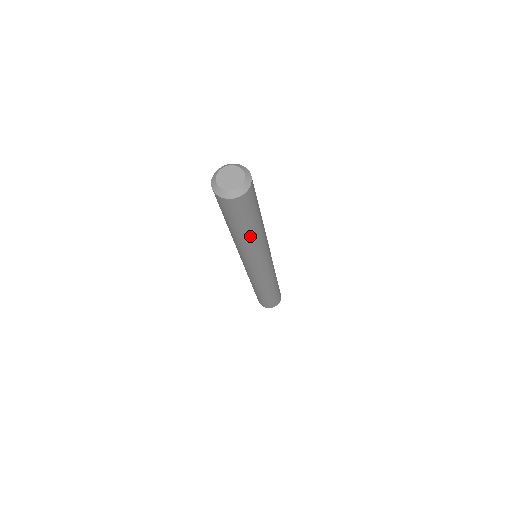
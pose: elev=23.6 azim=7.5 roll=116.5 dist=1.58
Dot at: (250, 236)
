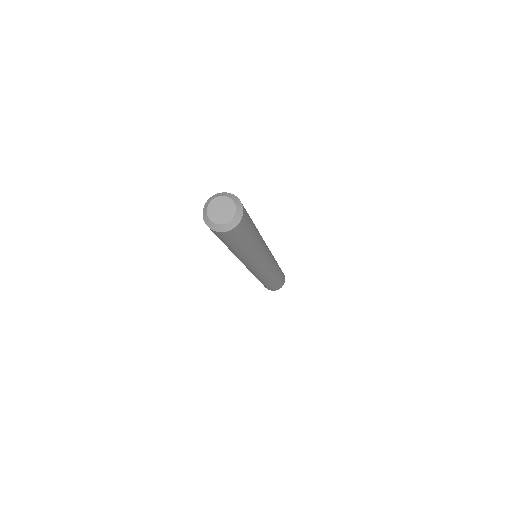
Dot at: (256, 243)
